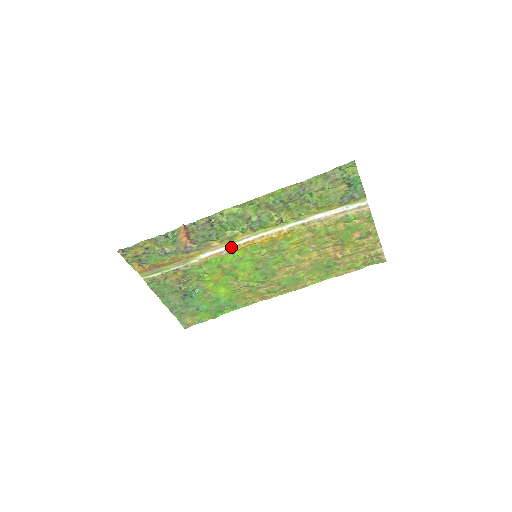
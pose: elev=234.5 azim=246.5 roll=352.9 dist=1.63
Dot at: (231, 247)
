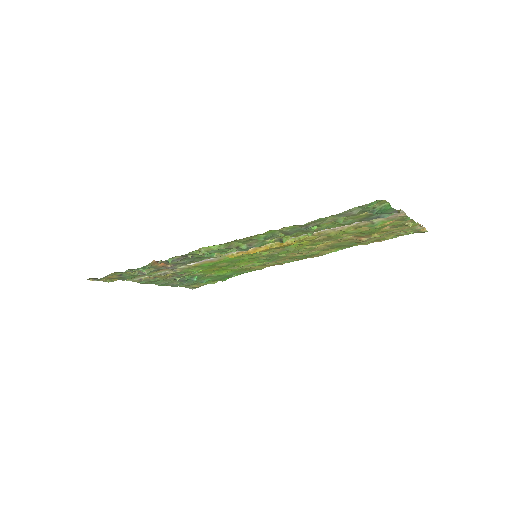
Dot at: (222, 256)
